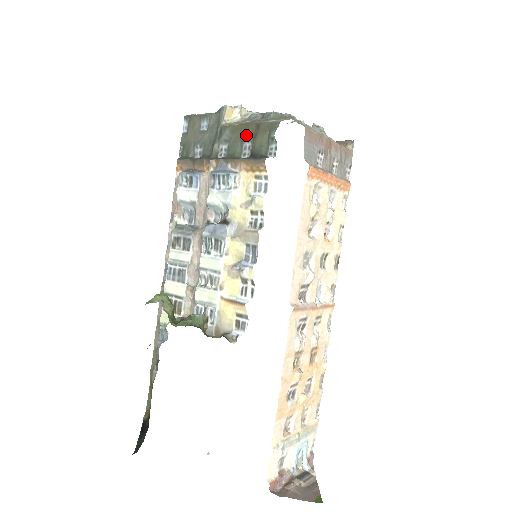
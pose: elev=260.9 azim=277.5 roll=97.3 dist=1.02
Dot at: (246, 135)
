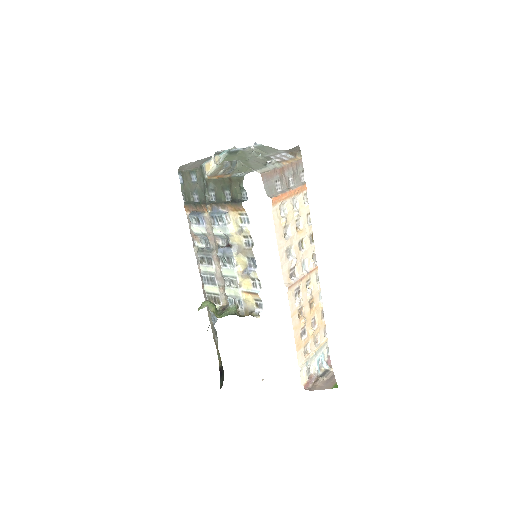
Dot at: (224, 186)
